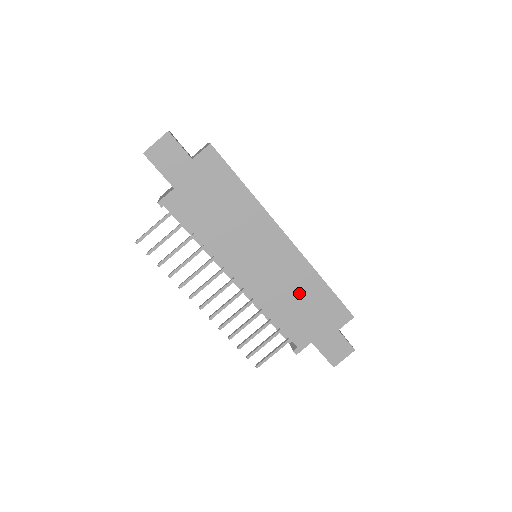
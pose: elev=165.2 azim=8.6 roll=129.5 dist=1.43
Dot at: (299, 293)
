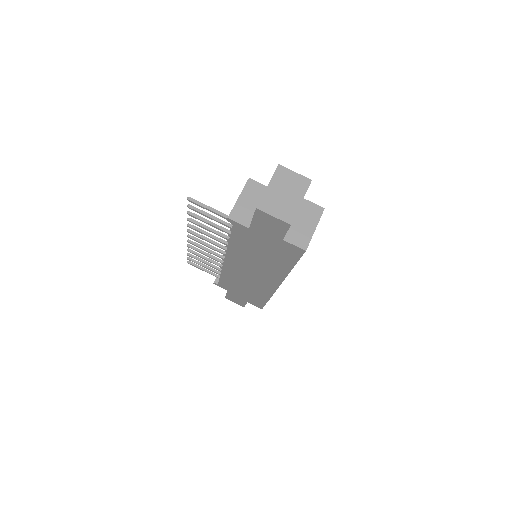
Dot at: (250, 288)
